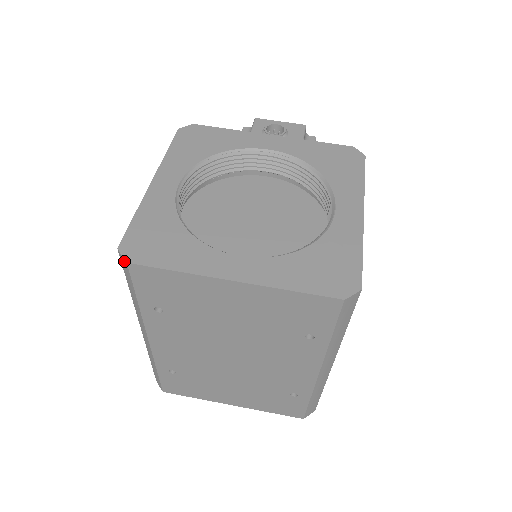
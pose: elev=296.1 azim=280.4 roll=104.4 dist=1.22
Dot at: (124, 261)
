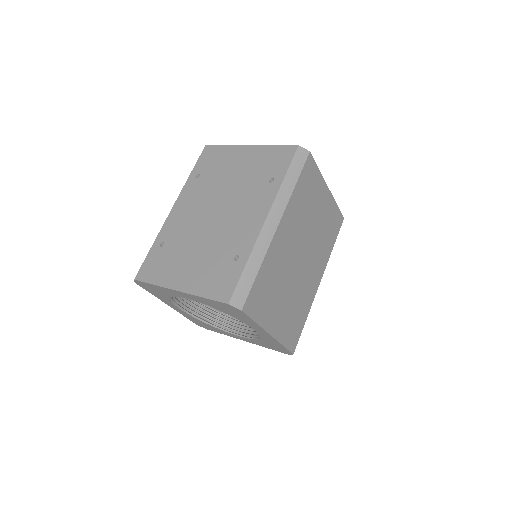
Dot at: (204, 148)
